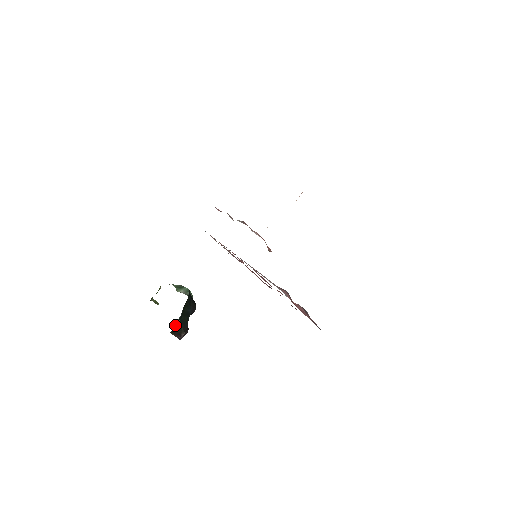
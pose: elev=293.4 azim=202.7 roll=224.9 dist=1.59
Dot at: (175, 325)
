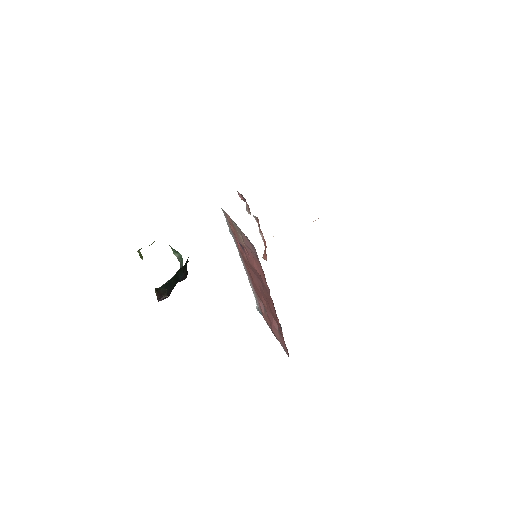
Dot at: (164, 284)
